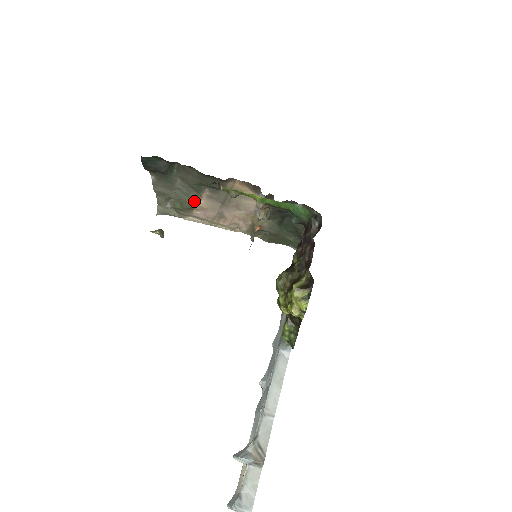
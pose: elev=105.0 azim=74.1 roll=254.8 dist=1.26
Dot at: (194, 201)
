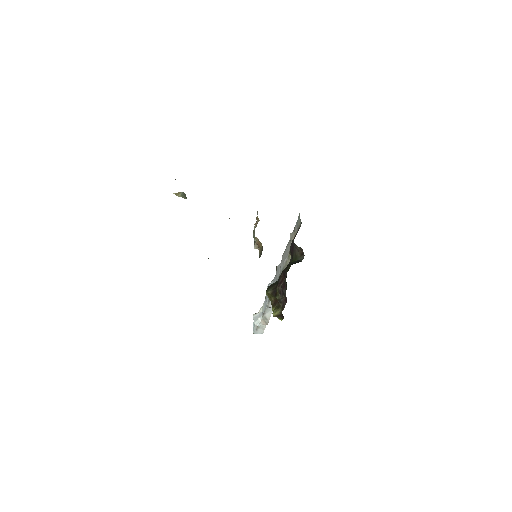
Dot at: occluded
